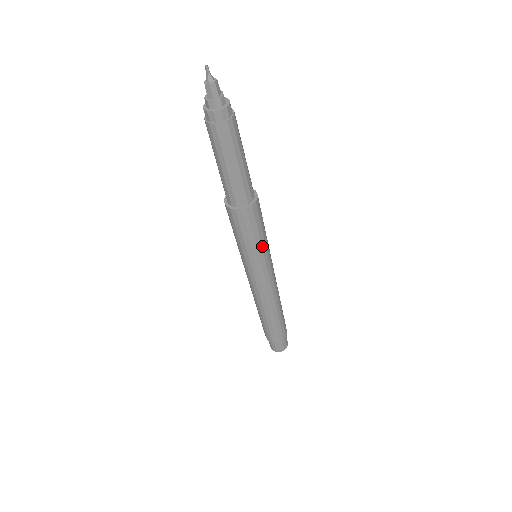
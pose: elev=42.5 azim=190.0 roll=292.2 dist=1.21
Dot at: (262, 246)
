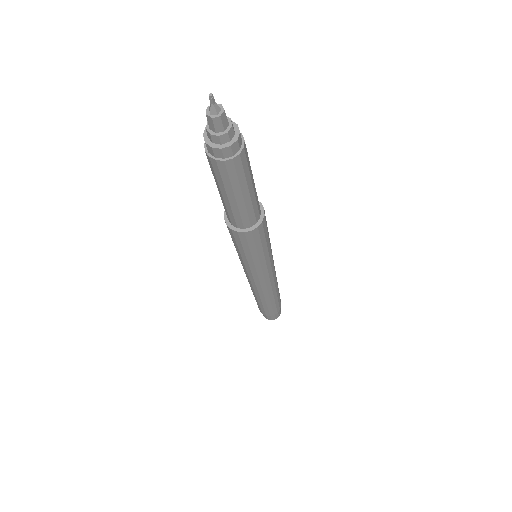
Dot at: (270, 246)
